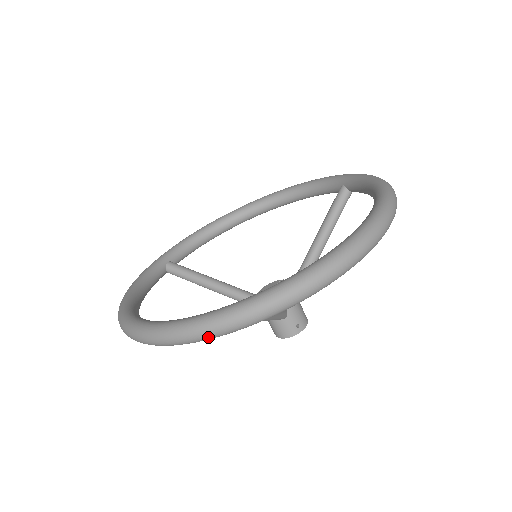
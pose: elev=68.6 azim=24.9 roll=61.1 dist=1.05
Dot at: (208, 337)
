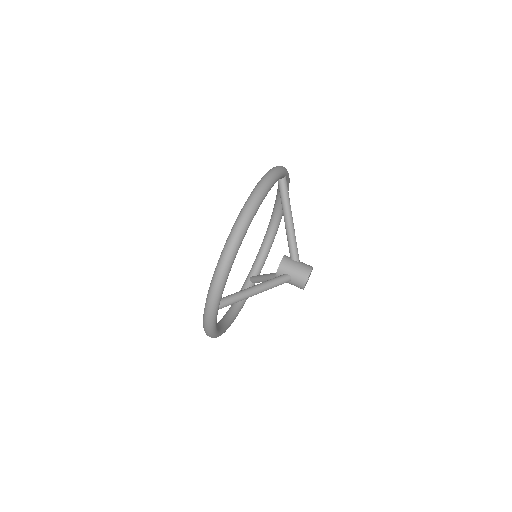
Dot at: (281, 169)
